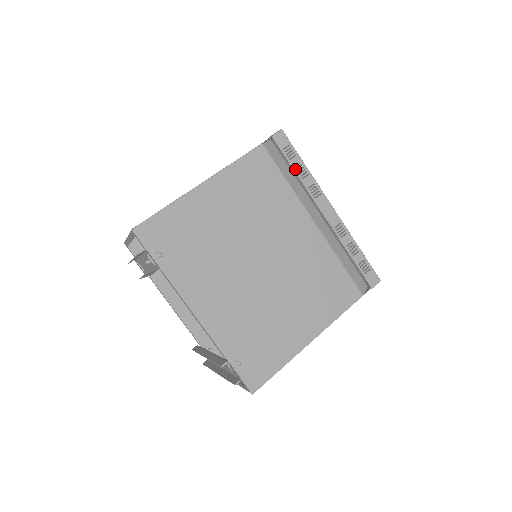
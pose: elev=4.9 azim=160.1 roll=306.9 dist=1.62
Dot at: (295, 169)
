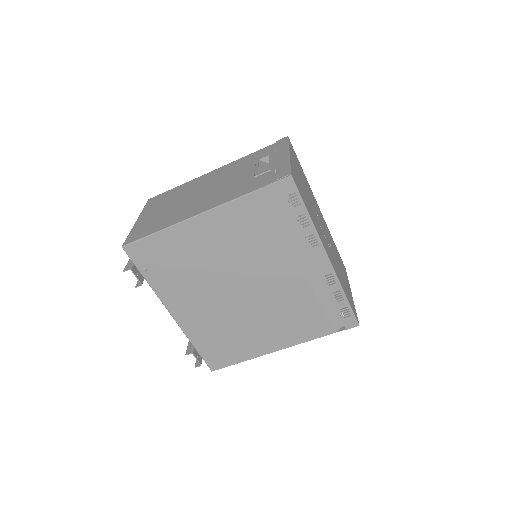
Dot at: (295, 217)
